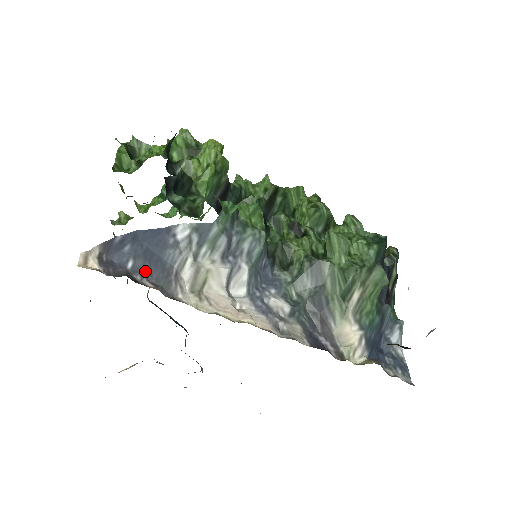
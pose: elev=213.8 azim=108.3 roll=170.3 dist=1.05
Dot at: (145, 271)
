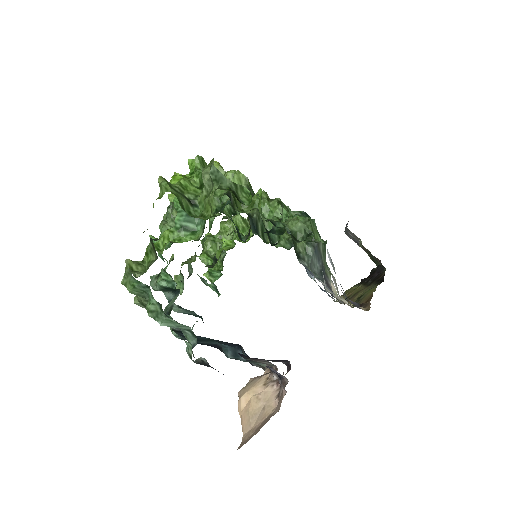
Dot at: (346, 296)
